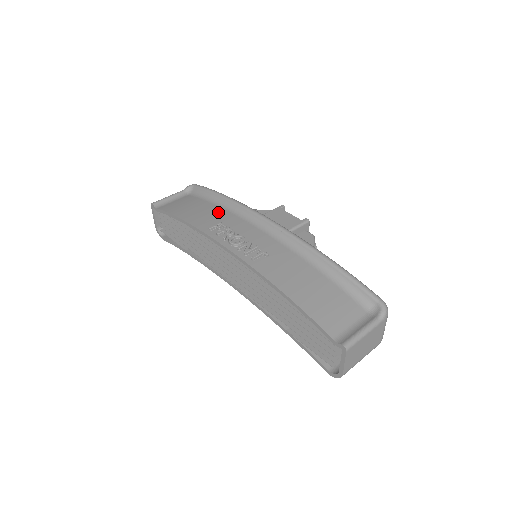
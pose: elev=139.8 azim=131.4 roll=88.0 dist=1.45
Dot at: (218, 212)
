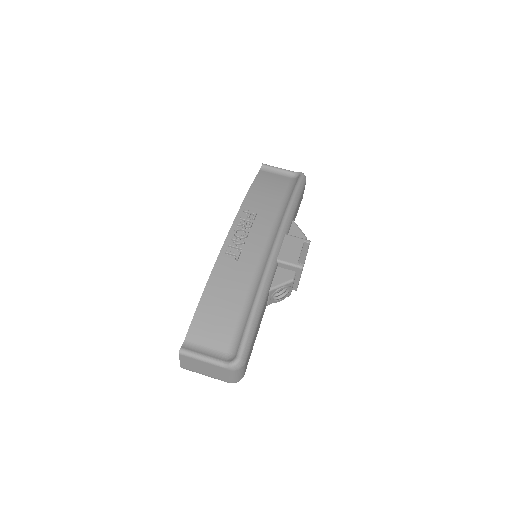
Dot at: (272, 206)
